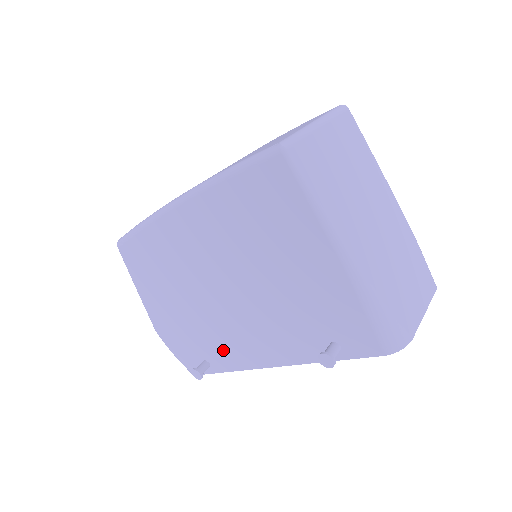
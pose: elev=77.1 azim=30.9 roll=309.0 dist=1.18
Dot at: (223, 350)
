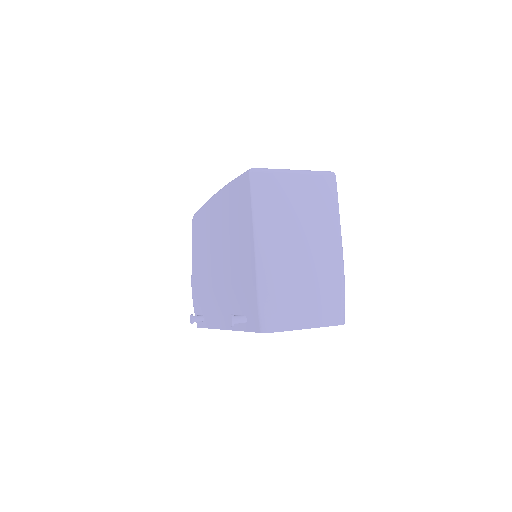
Dot at: (209, 308)
